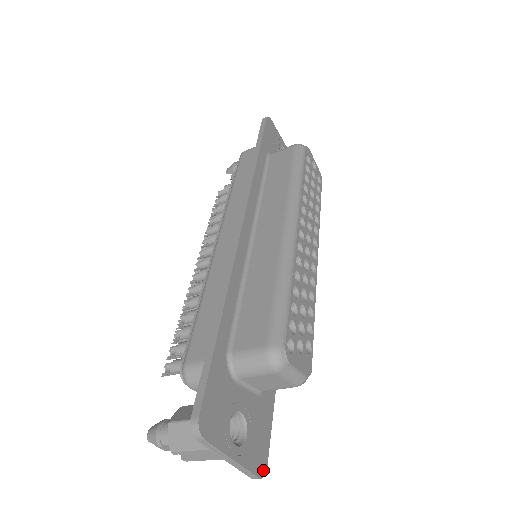
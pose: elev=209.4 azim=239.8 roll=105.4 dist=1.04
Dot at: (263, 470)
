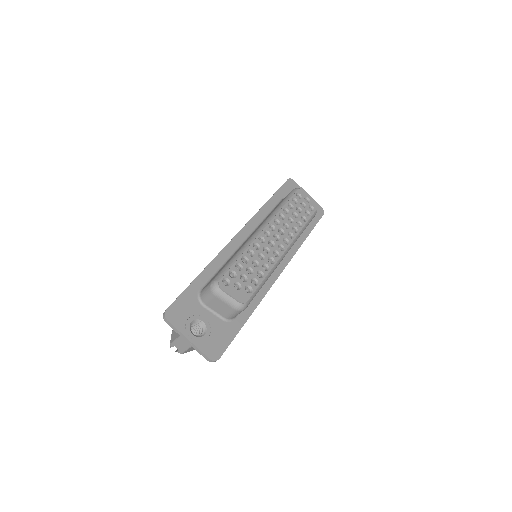
Dot at: (215, 358)
